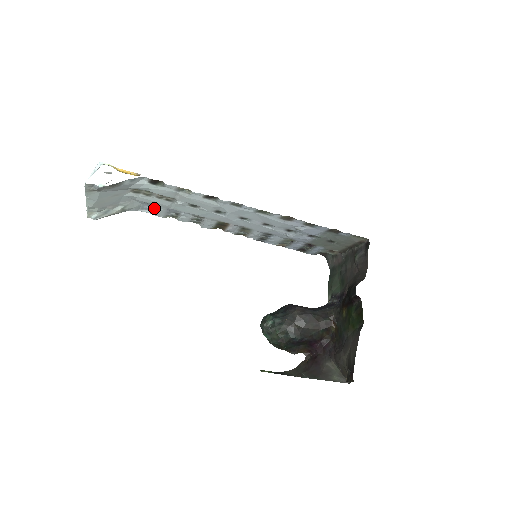
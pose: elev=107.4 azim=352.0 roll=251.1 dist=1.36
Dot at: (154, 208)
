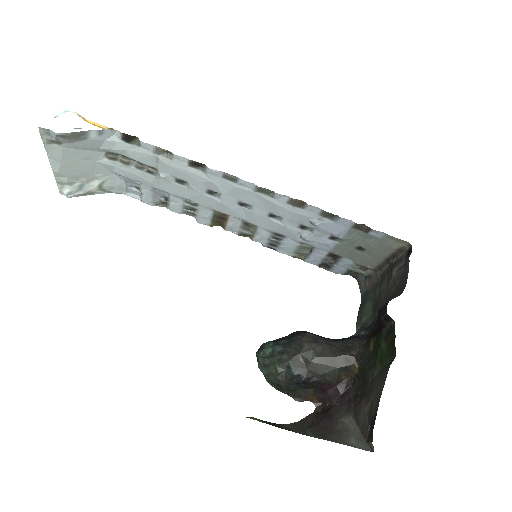
Dot at: (140, 190)
